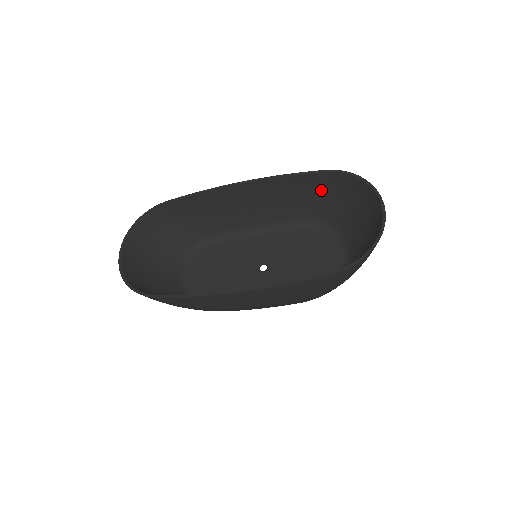
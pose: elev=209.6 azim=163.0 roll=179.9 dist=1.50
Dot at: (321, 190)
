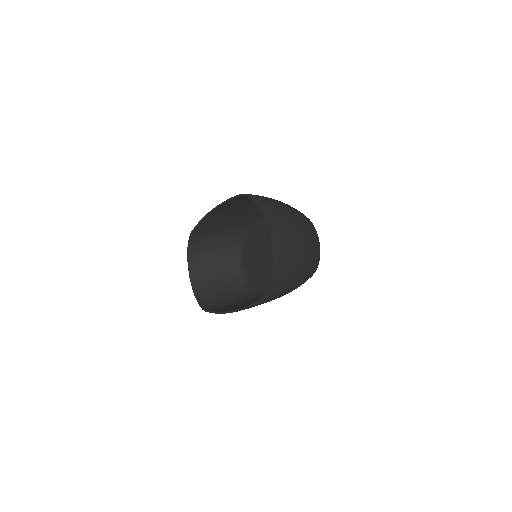
Dot at: occluded
